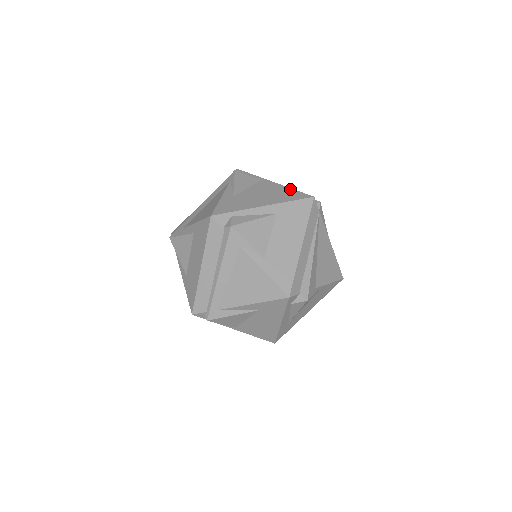
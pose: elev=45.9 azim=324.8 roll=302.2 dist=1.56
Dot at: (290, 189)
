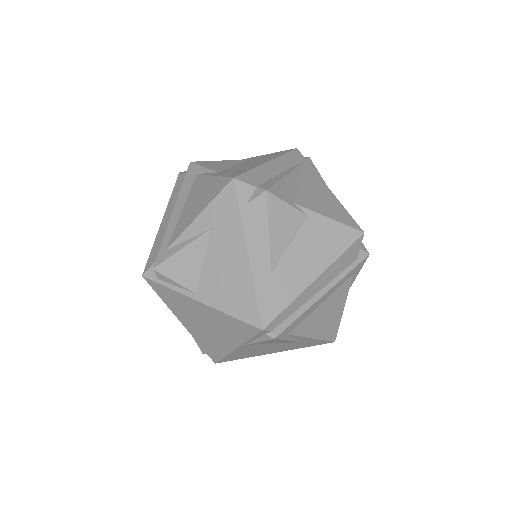
Dot at: occluded
